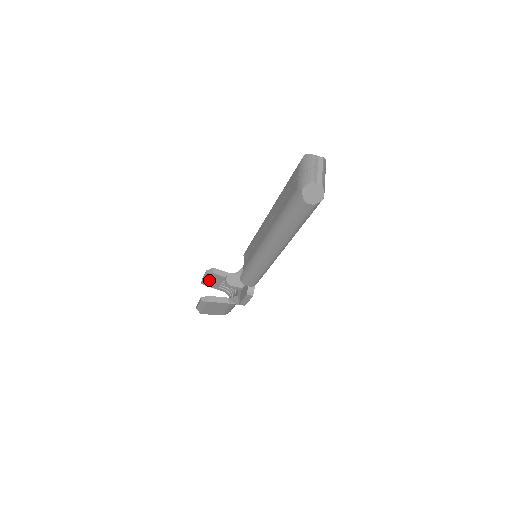
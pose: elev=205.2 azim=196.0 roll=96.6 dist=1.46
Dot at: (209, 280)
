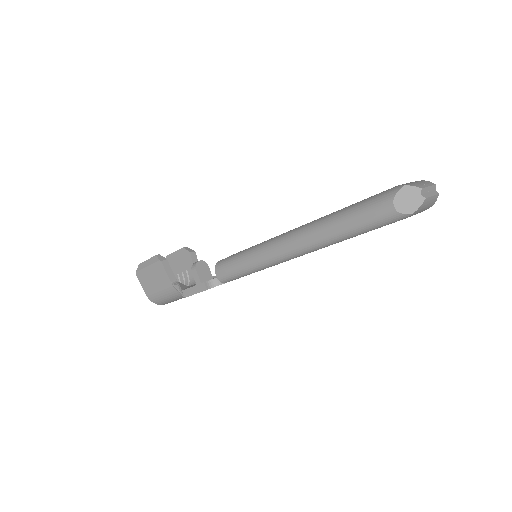
Dot at: (177, 259)
